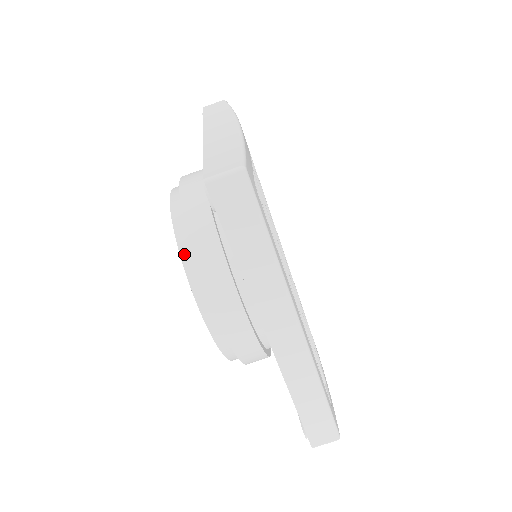
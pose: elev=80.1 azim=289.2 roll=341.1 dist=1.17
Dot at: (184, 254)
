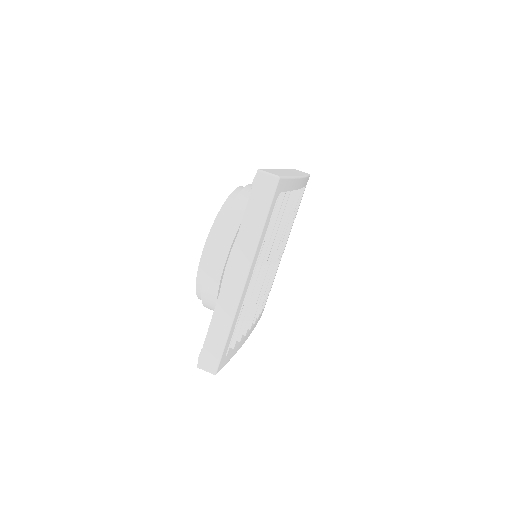
Dot at: (222, 211)
